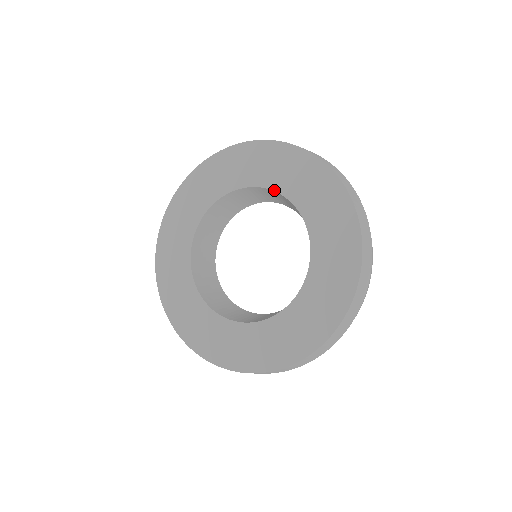
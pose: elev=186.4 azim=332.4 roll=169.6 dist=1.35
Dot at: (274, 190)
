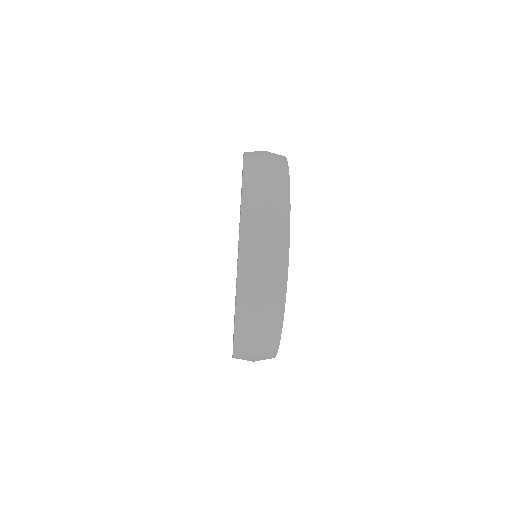
Dot at: occluded
